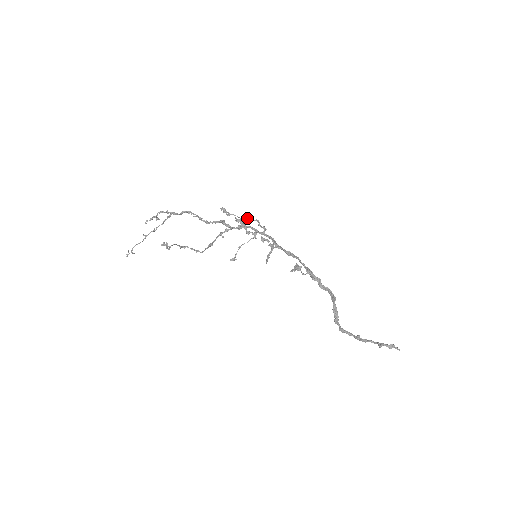
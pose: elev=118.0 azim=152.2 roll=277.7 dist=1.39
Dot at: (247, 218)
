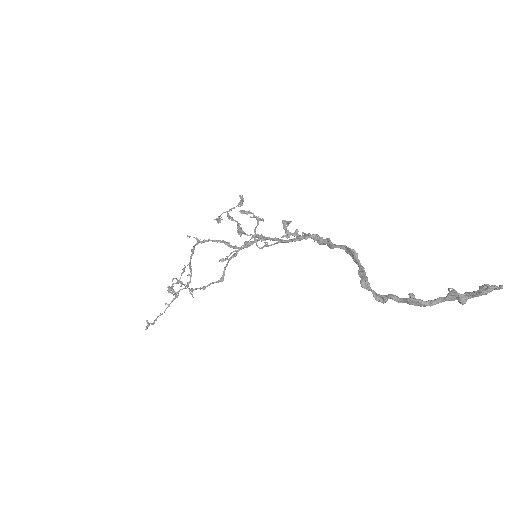
Dot at: (233, 207)
